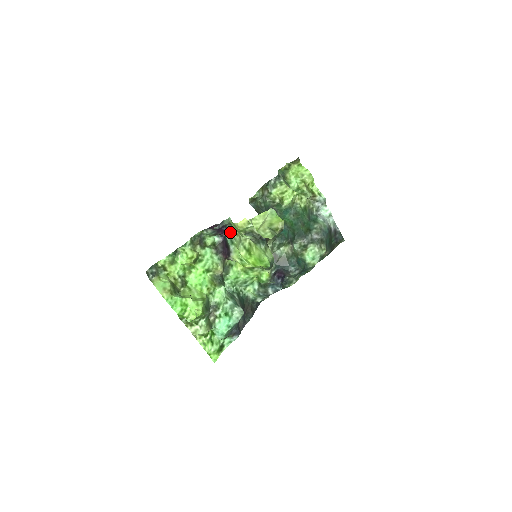
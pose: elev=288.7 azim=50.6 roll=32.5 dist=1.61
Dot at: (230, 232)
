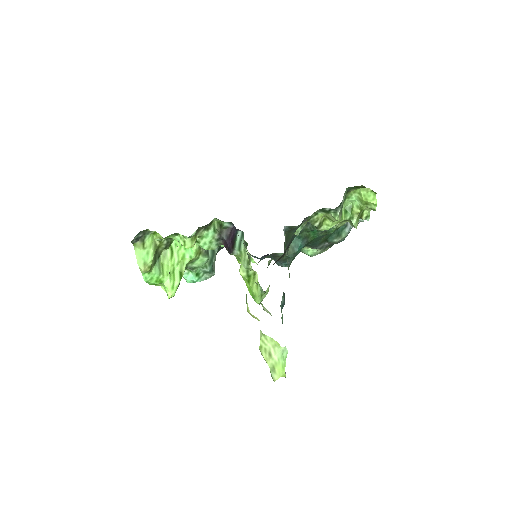
Dot at: occluded
